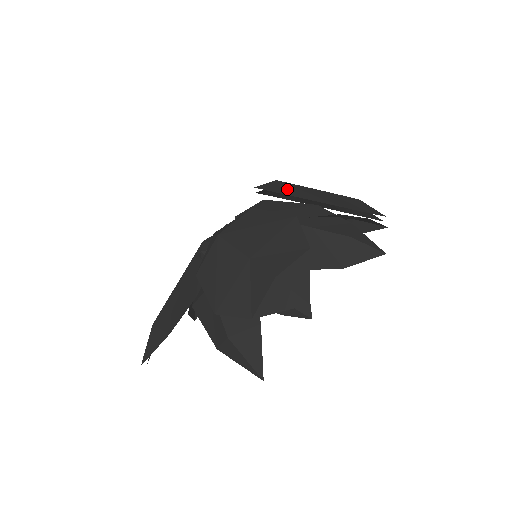
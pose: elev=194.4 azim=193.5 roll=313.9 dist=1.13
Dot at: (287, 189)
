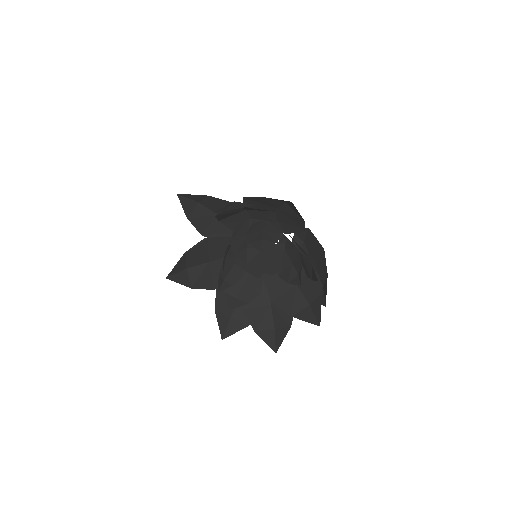
Dot at: occluded
